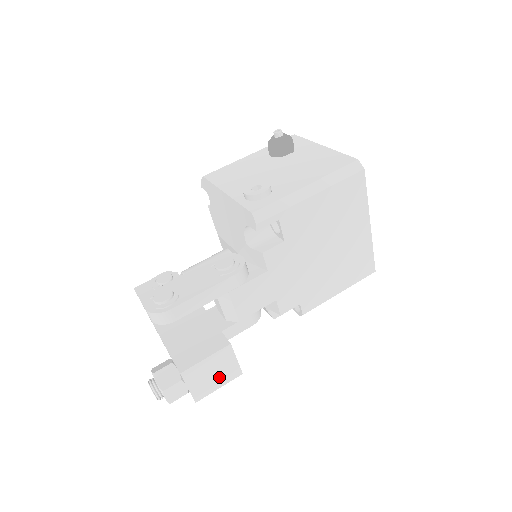
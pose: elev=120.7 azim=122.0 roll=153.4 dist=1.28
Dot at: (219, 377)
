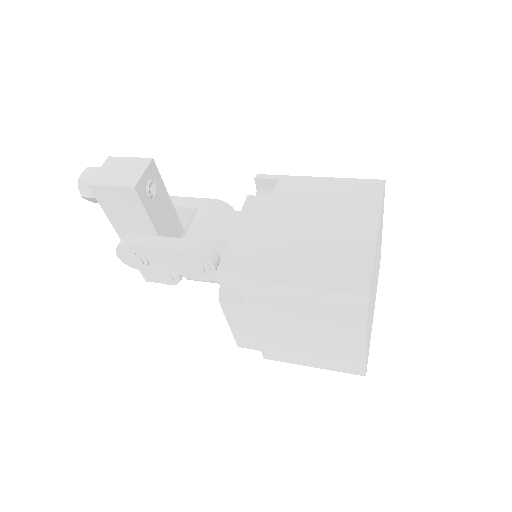
Dot at: (120, 178)
